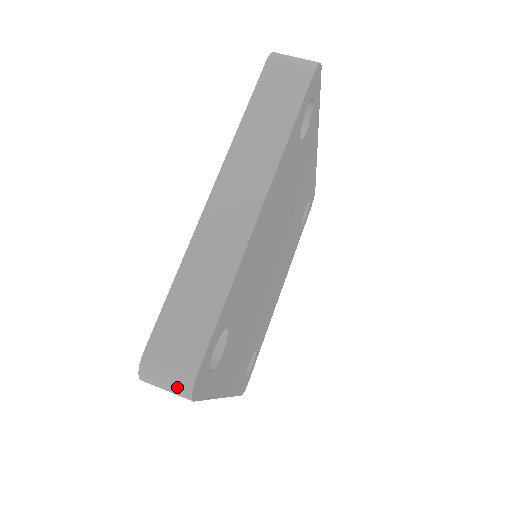
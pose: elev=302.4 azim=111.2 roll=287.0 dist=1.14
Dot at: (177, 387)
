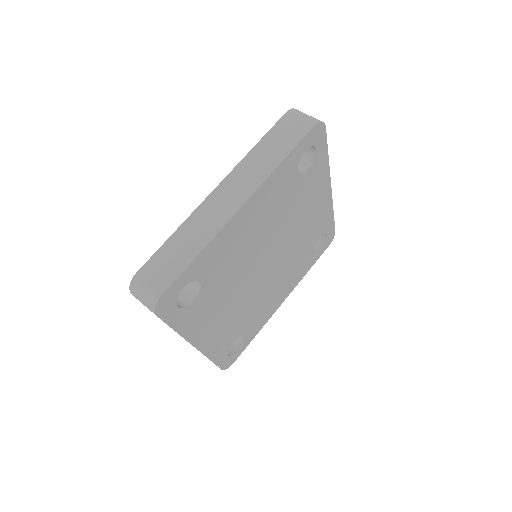
Dot at: (148, 300)
